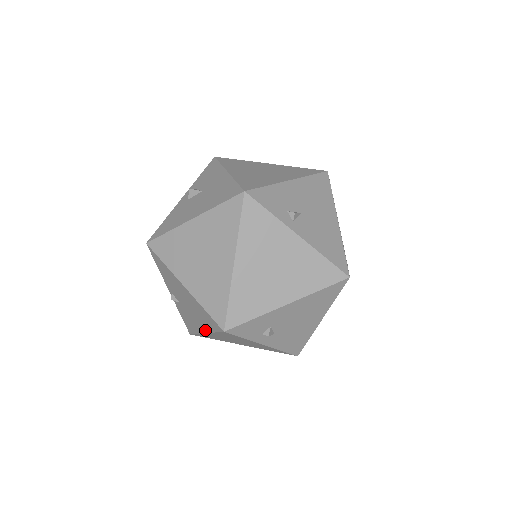
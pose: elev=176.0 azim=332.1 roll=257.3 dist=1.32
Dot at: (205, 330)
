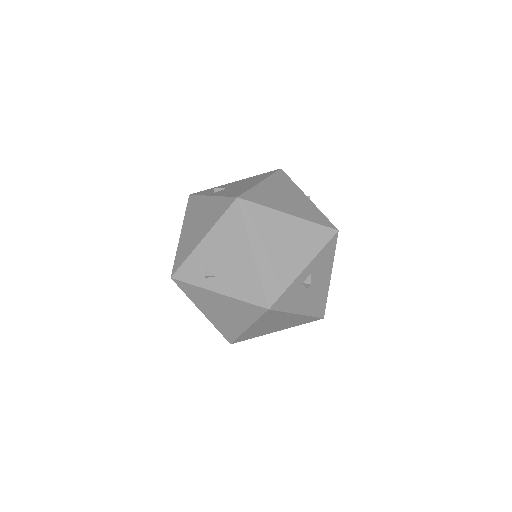
Dot at: (197, 307)
